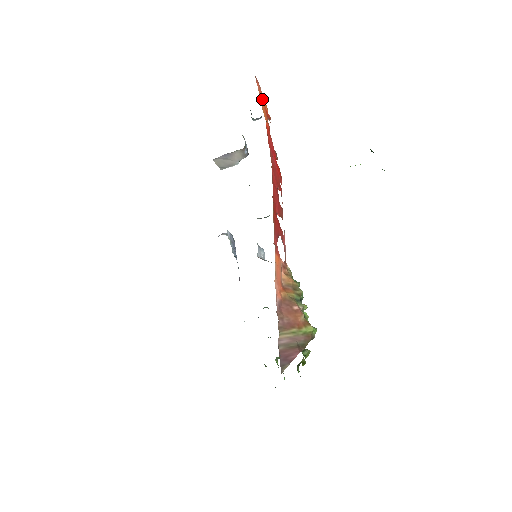
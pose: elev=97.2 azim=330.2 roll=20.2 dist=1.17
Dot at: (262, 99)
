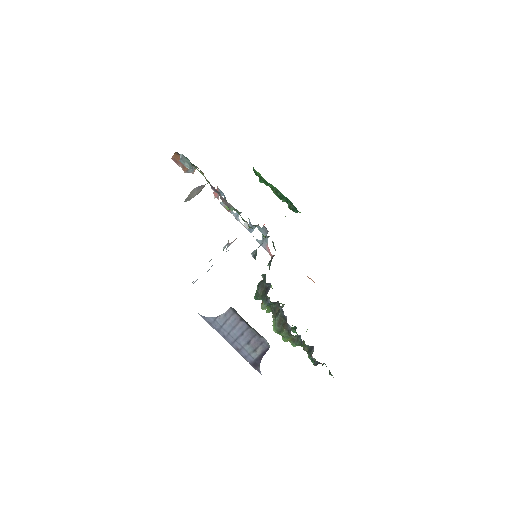
Dot at: occluded
